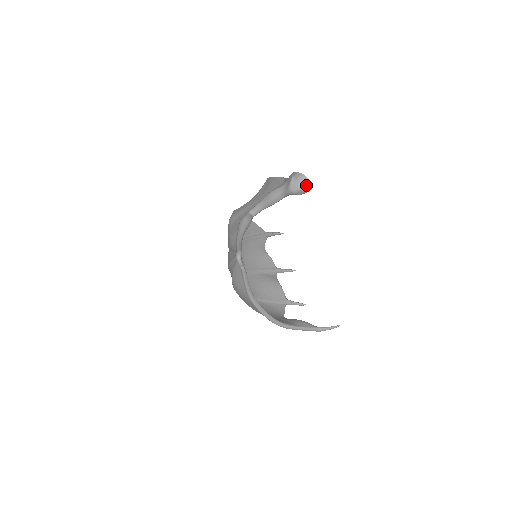
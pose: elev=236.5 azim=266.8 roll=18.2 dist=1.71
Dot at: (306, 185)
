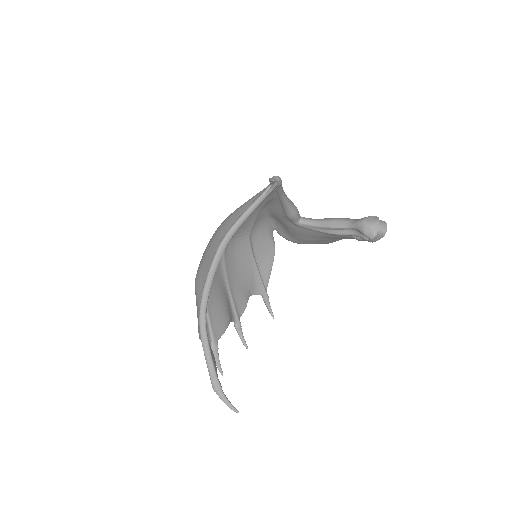
Dot at: (380, 232)
